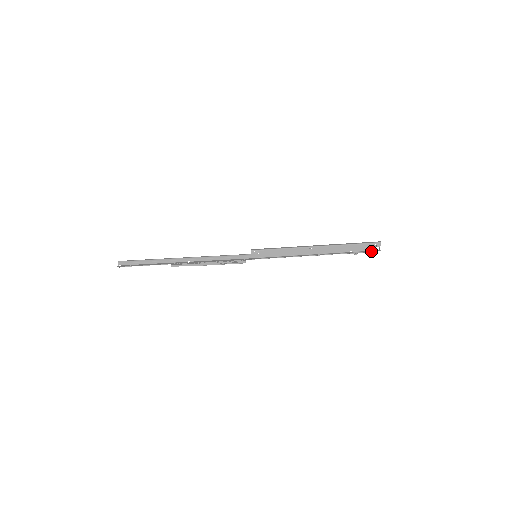
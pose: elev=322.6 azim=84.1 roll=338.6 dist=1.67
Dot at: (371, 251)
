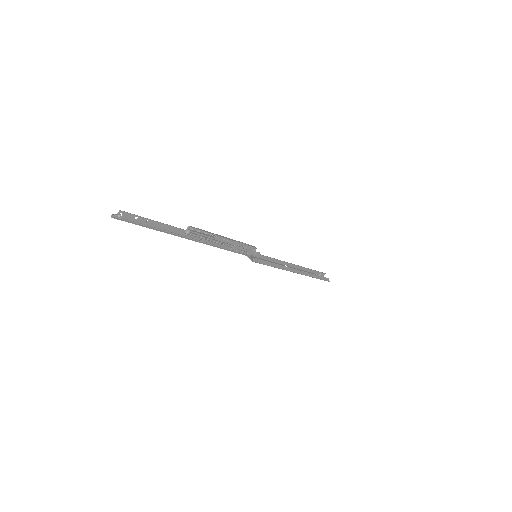
Dot at: (326, 278)
